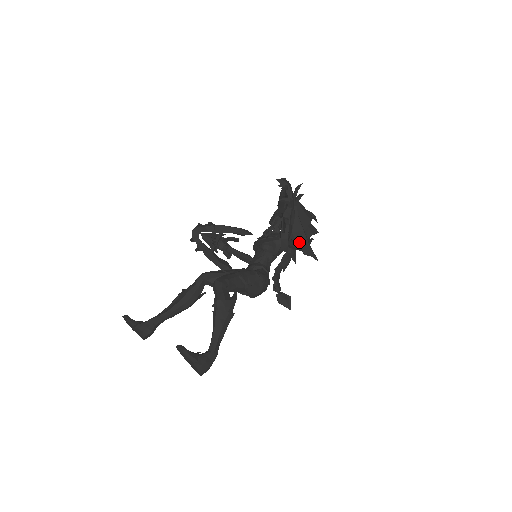
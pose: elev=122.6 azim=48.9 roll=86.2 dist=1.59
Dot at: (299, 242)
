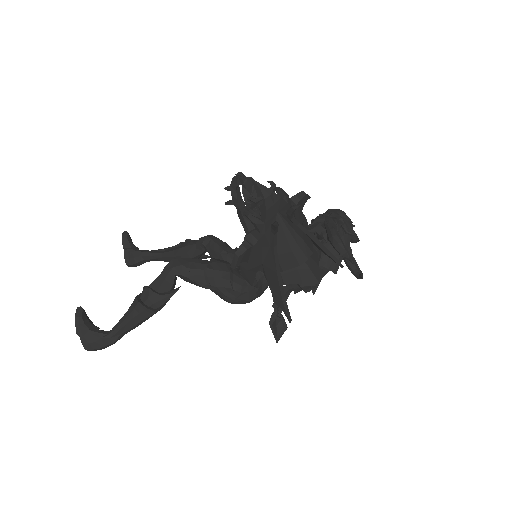
Dot at: (270, 282)
